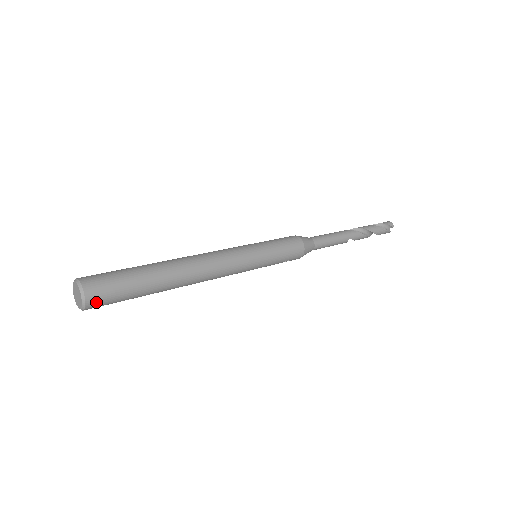
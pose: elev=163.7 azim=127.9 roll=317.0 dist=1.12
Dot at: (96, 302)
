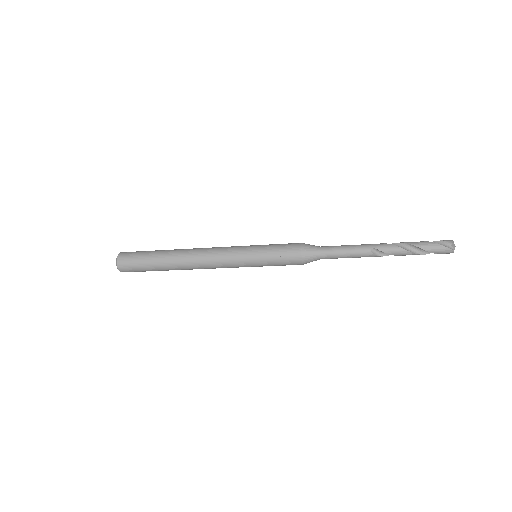
Dot at: (123, 261)
